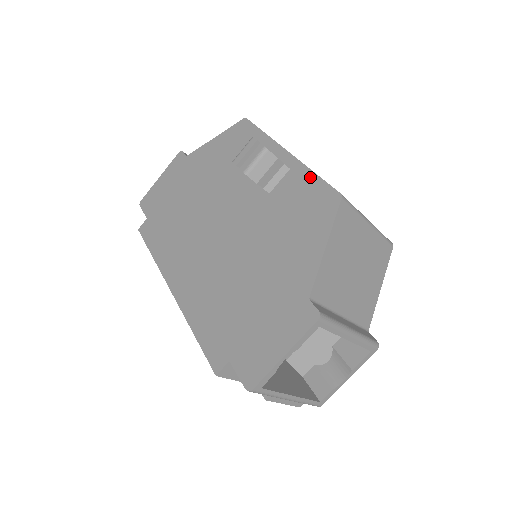
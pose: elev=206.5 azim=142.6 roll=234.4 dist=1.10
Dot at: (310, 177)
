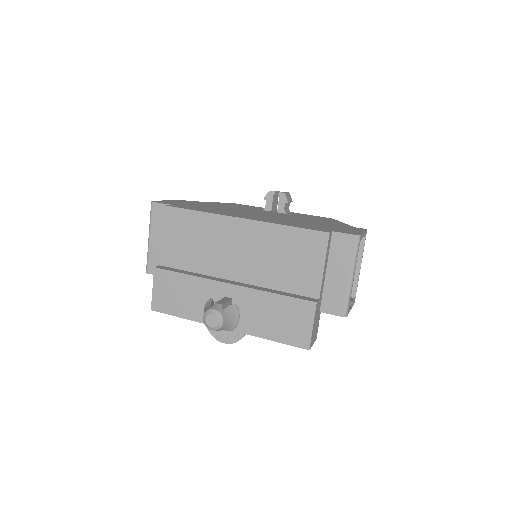
Dot at: (308, 215)
